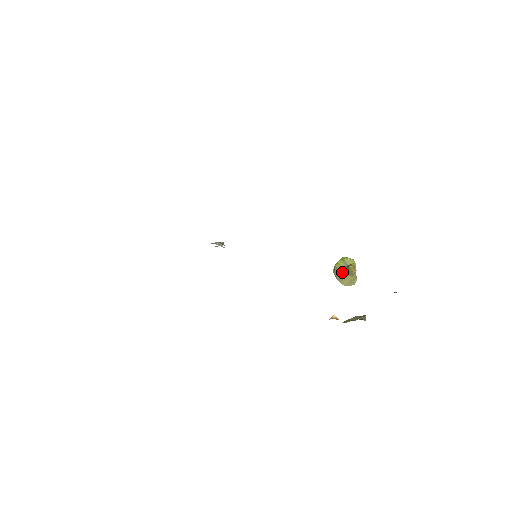
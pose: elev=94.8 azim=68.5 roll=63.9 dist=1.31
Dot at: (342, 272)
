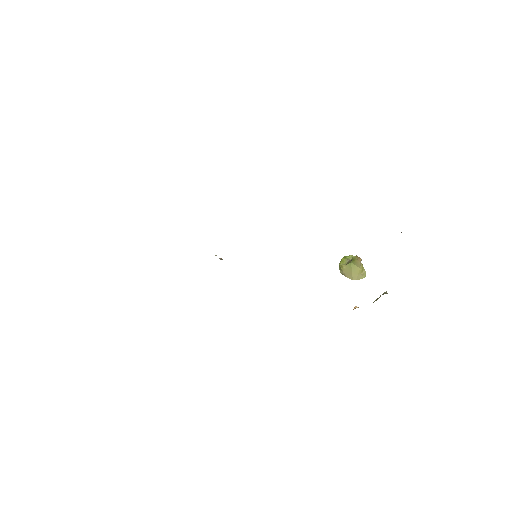
Dot at: (348, 266)
